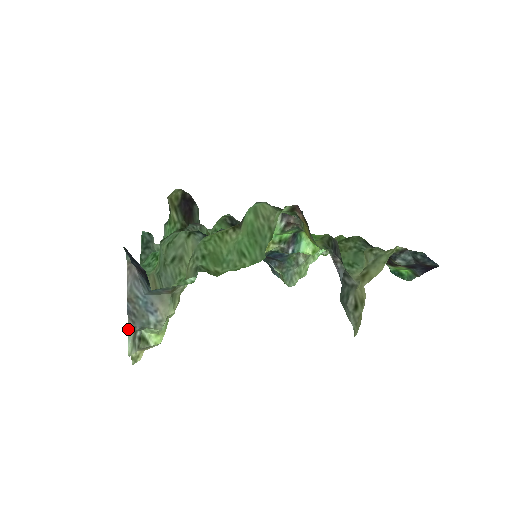
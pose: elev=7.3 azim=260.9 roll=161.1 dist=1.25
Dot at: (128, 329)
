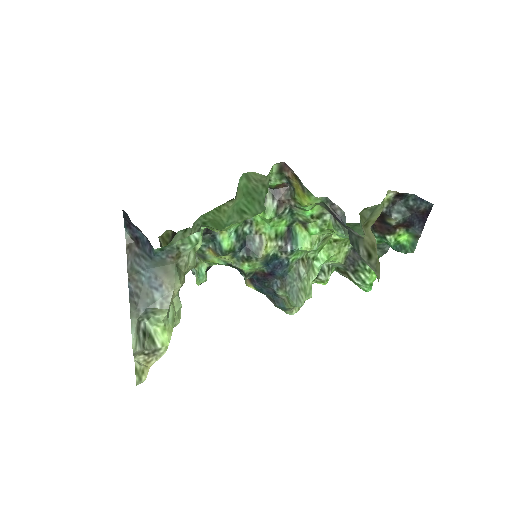
Dot at: (131, 315)
